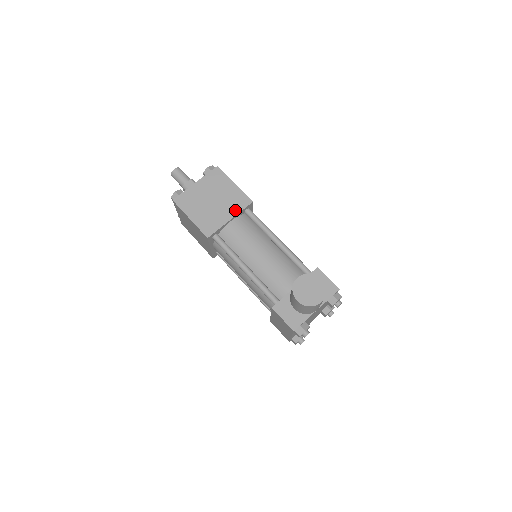
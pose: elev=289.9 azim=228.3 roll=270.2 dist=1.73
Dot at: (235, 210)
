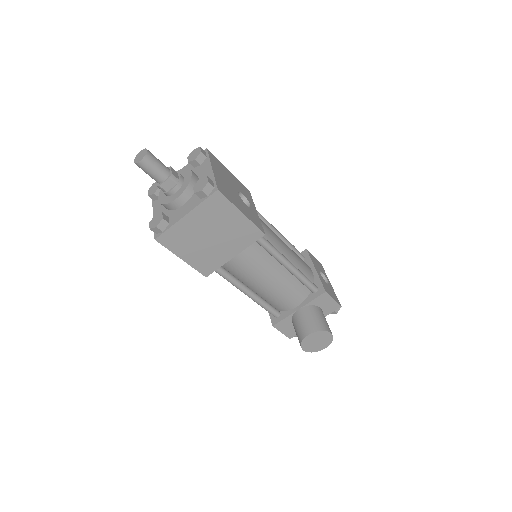
Dot at: (241, 246)
